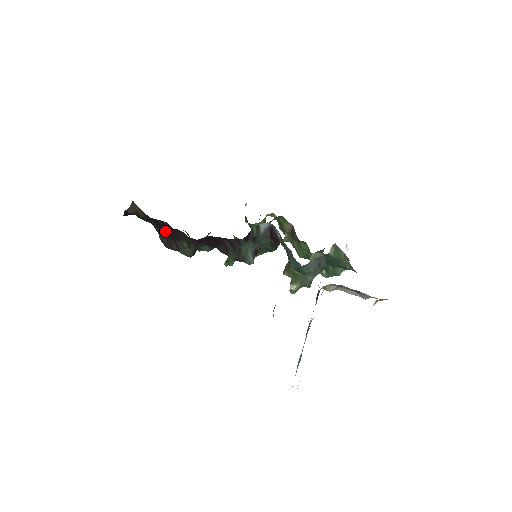
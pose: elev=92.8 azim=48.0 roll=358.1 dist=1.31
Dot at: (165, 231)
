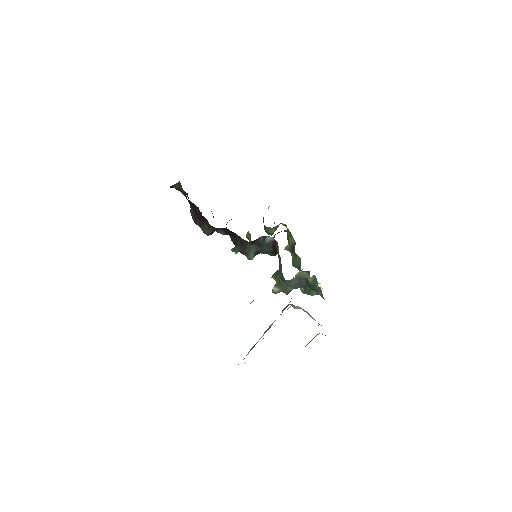
Dot at: (195, 211)
